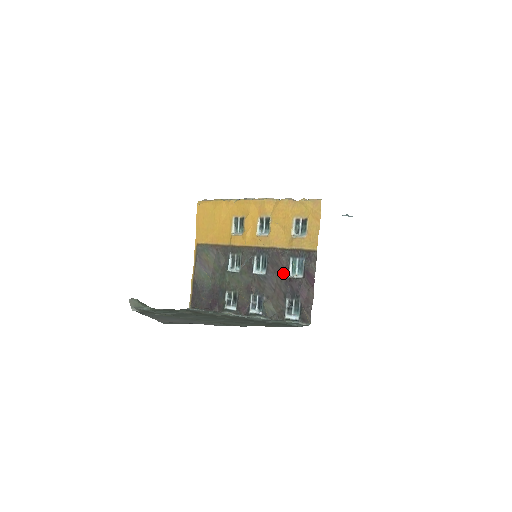
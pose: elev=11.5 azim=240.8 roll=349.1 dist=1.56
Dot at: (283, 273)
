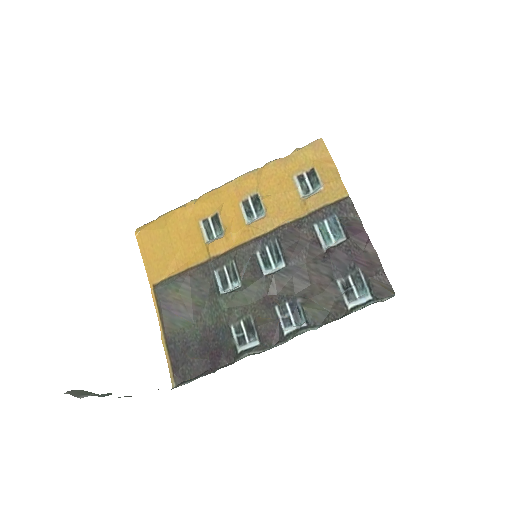
Dot at: (313, 250)
